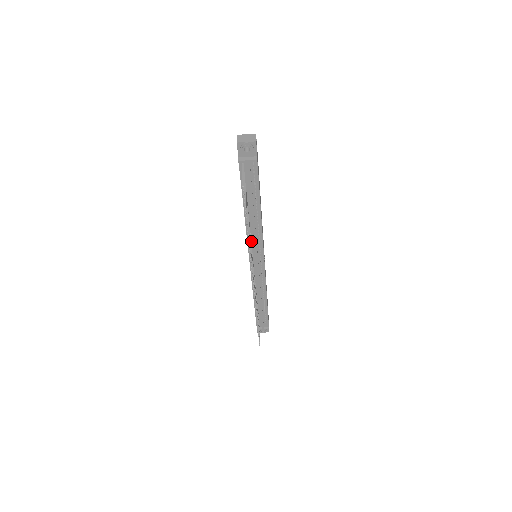
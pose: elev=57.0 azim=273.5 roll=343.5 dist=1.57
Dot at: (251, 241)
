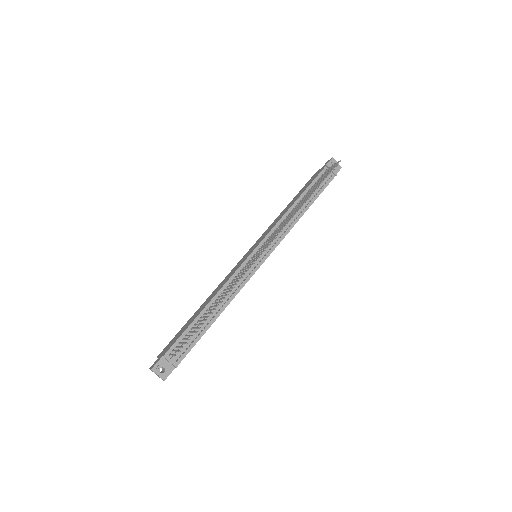
Dot at: occluded
